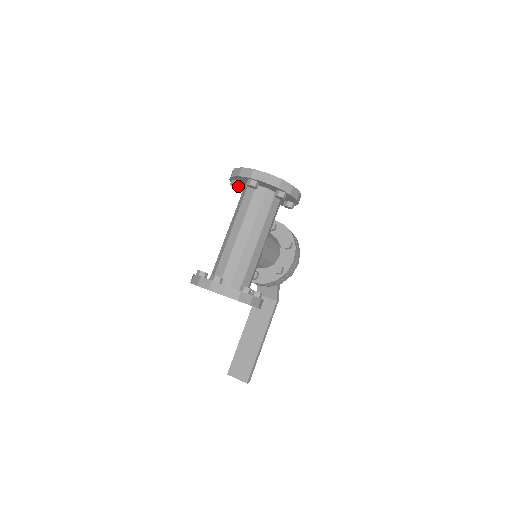
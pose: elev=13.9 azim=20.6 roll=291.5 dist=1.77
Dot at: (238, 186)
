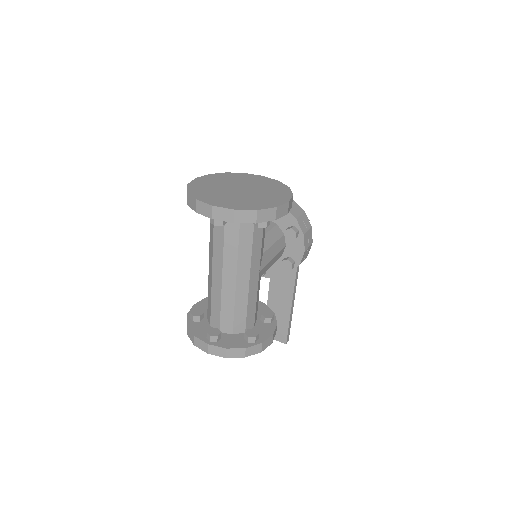
Dot at: occluded
